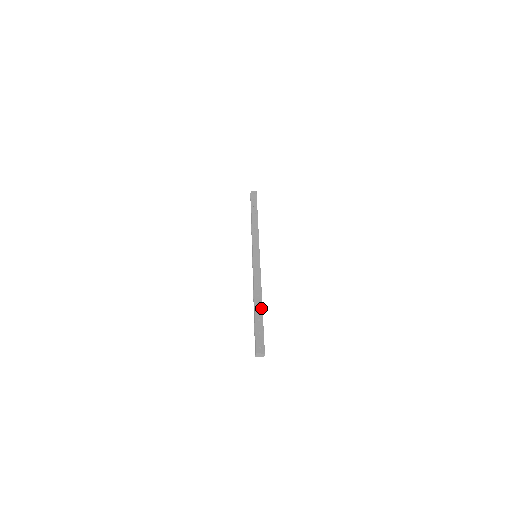
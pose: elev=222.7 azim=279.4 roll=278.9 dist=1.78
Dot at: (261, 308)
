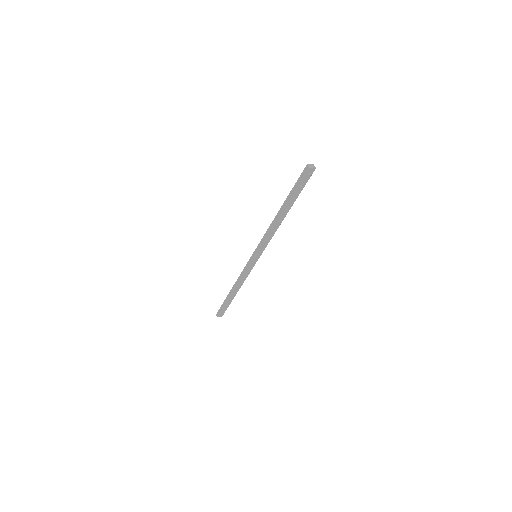
Dot at: (234, 296)
